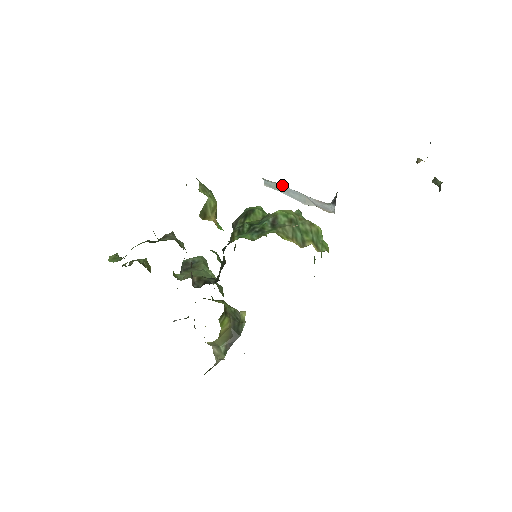
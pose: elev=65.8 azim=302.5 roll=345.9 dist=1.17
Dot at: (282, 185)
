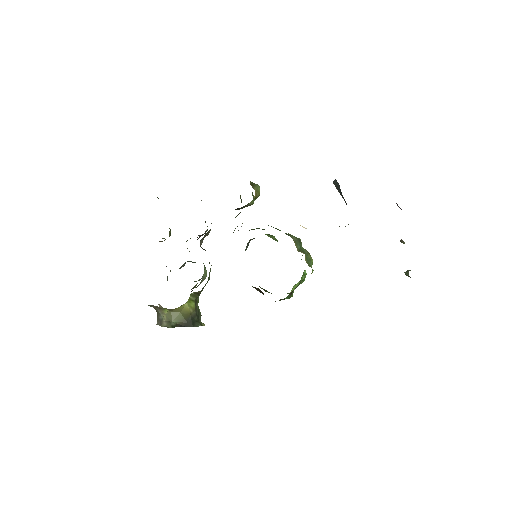
Dot at: occluded
